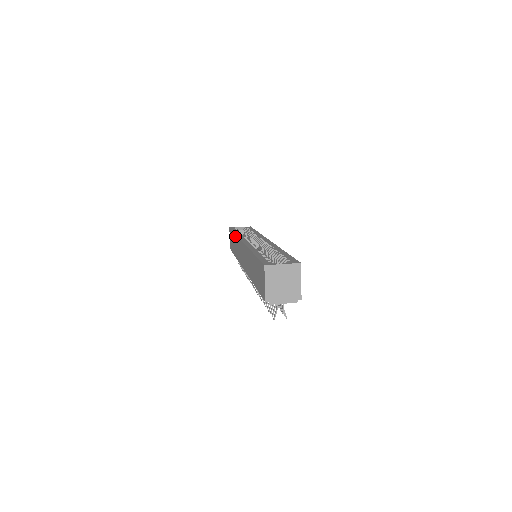
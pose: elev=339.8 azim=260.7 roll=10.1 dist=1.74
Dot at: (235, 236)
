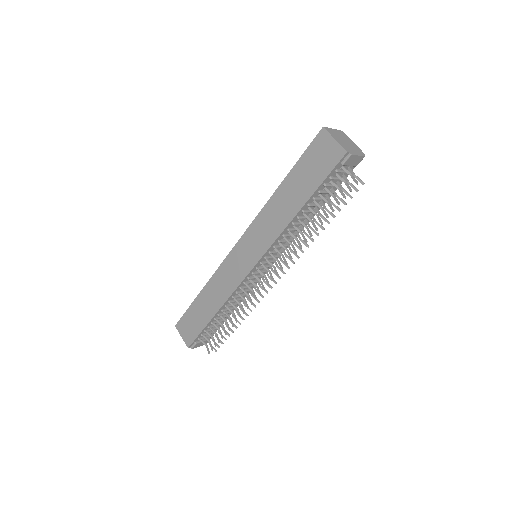
Dot at: (206, 287)
